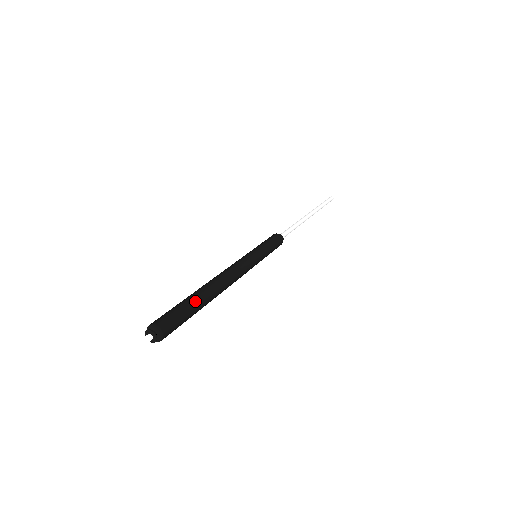
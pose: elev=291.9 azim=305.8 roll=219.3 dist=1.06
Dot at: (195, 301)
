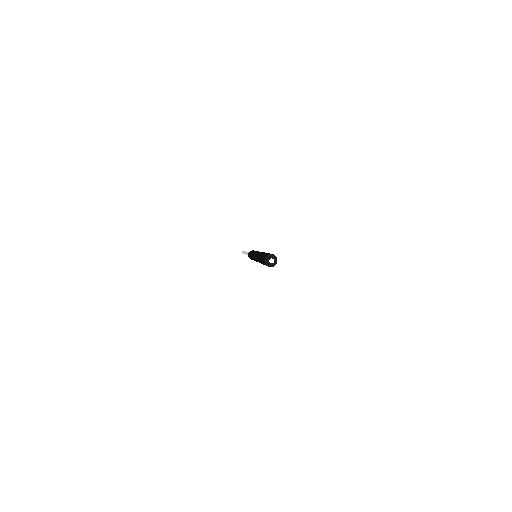
Dot at: occluded
